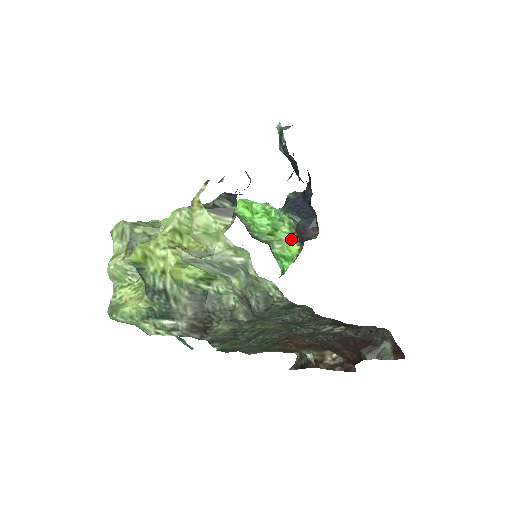
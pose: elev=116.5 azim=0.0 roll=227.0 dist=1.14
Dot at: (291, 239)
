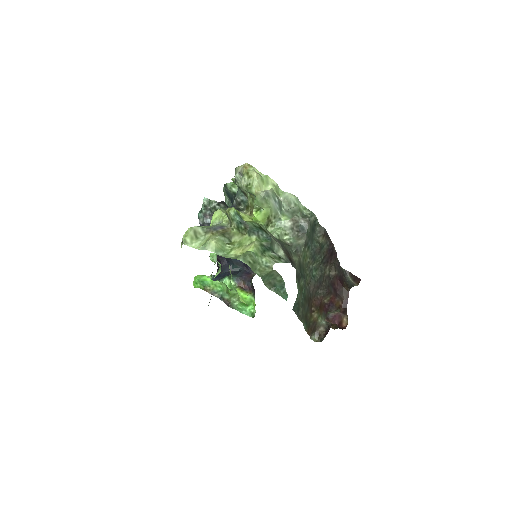
Dot at: (240, 291)
